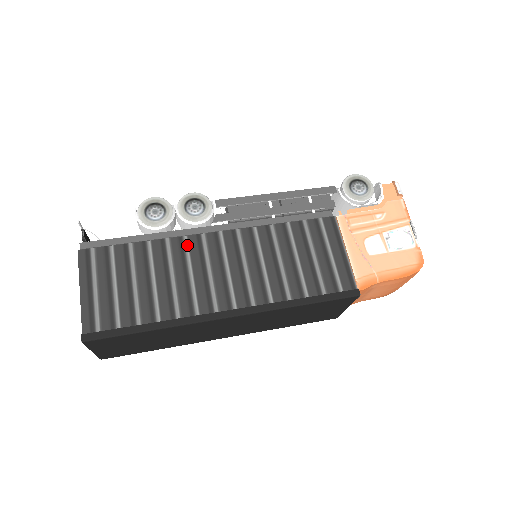
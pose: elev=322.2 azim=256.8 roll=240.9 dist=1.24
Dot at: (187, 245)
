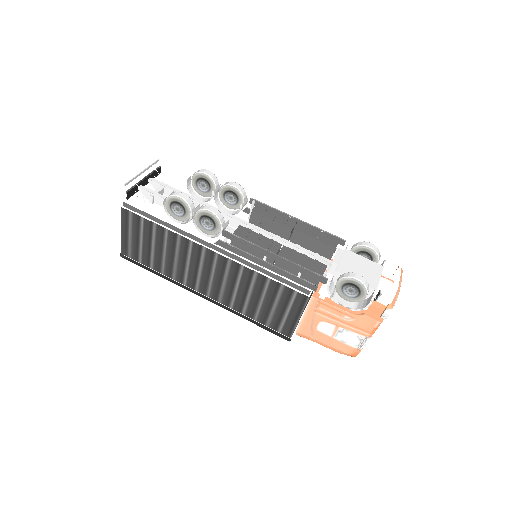
Dot at: (191, 247)
